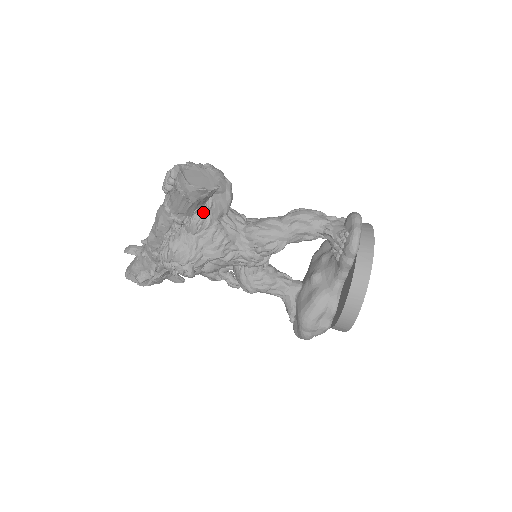
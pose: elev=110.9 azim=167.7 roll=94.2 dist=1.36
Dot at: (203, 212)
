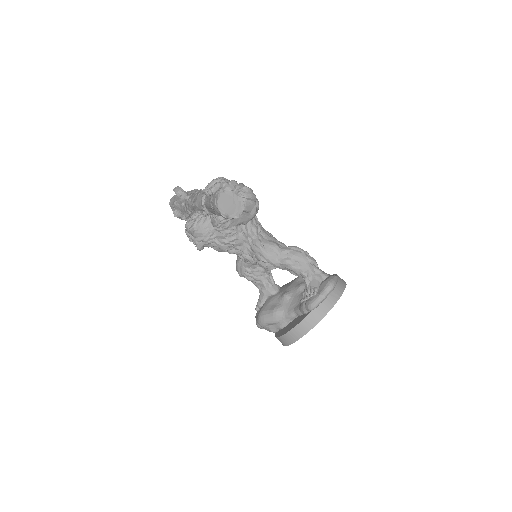
Dot at: occluded
